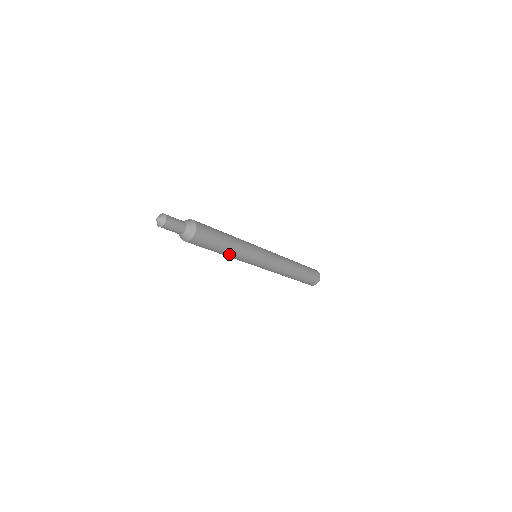
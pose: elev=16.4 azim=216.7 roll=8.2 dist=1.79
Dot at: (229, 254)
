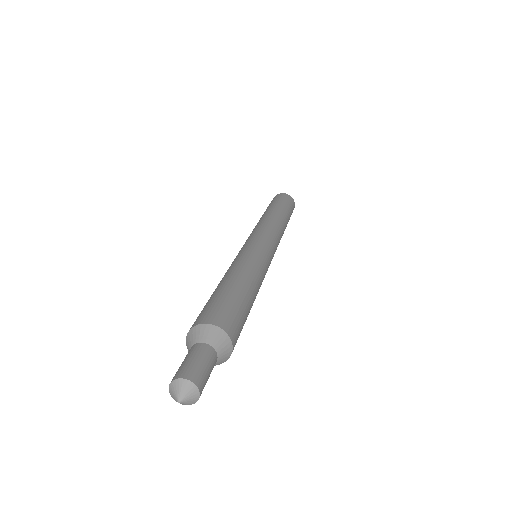
Dot at: occluded
